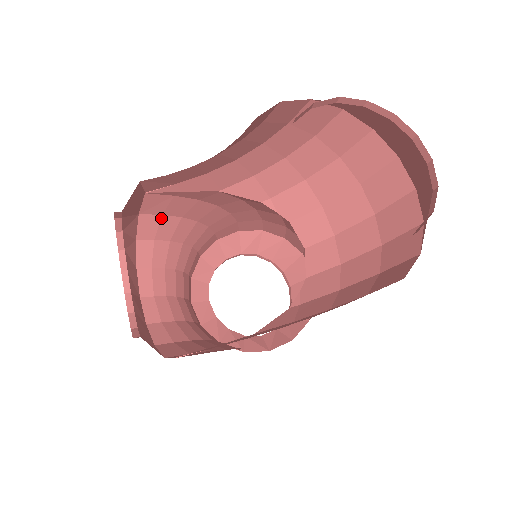
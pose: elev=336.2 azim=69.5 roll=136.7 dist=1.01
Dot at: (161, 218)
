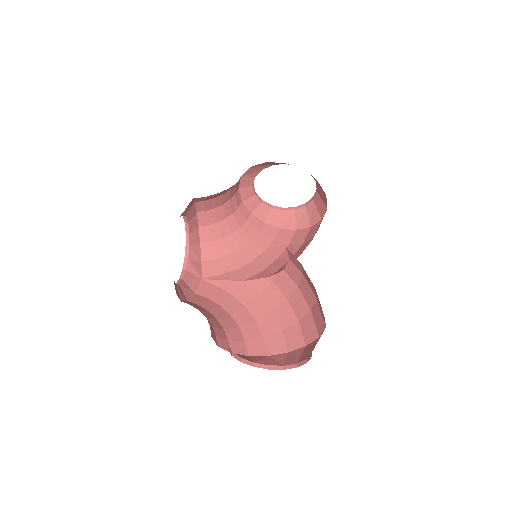
Dot at: occluded
